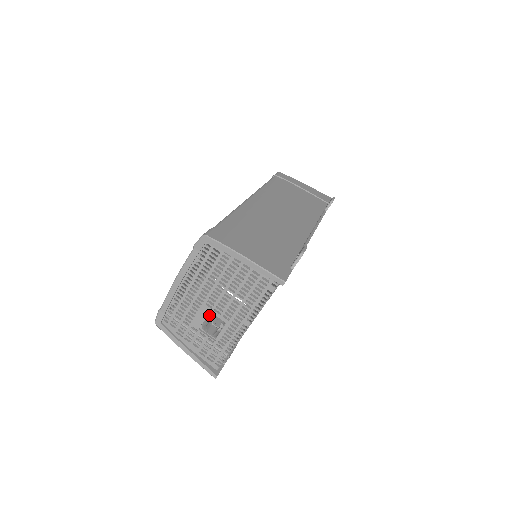
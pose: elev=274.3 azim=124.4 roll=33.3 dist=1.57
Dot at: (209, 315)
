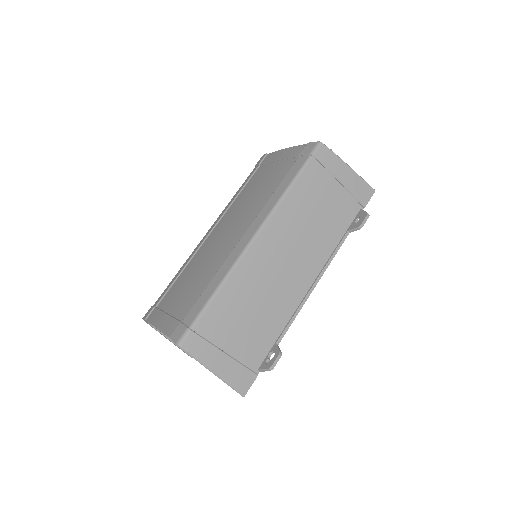
Dot at: occluded
